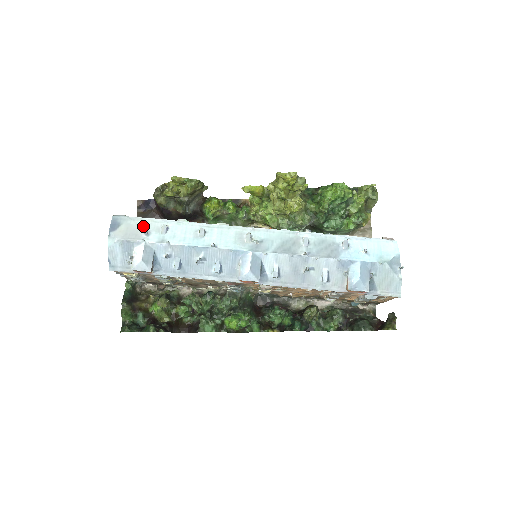
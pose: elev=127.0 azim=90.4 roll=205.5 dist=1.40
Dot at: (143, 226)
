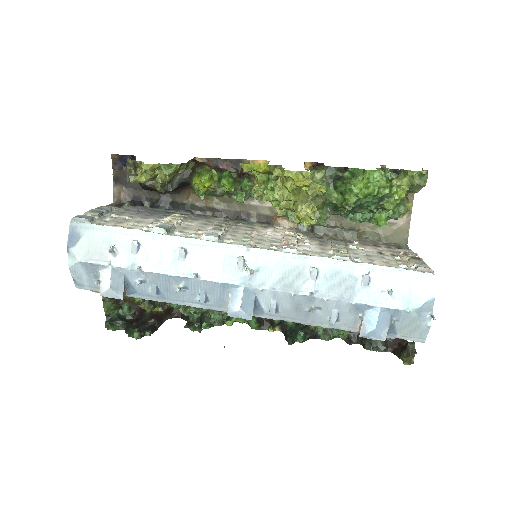
Dot at: (108, 240)
